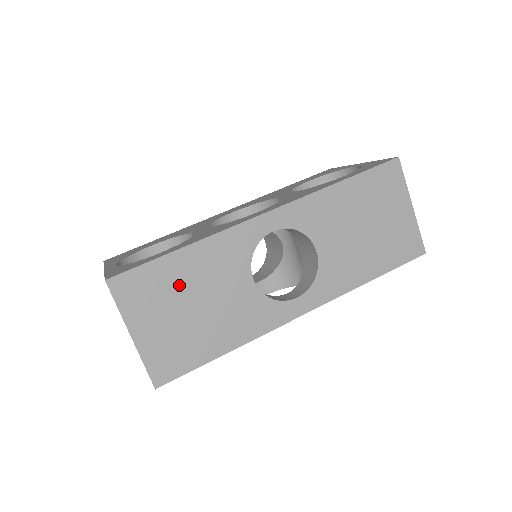
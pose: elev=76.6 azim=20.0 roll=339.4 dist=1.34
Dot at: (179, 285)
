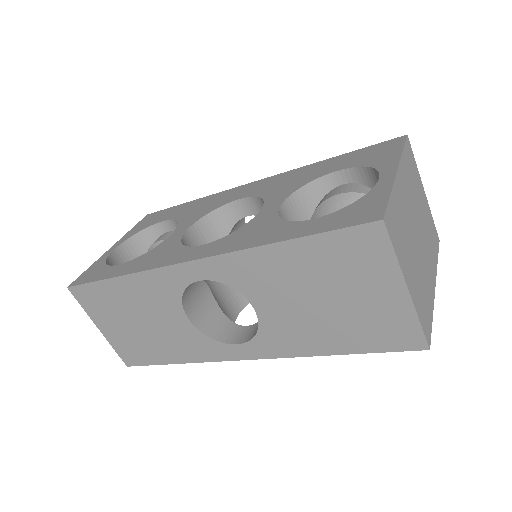
Dot at: (122, 305)
